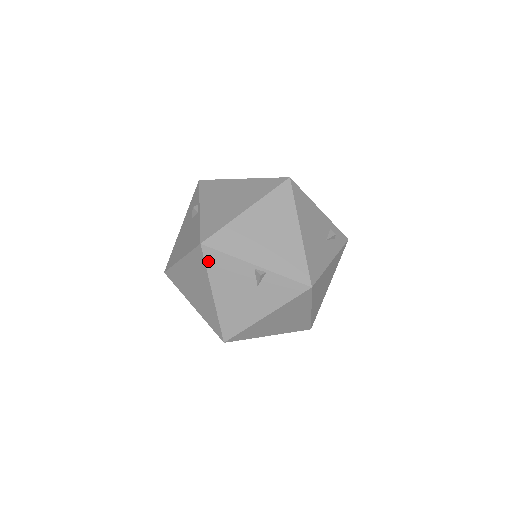
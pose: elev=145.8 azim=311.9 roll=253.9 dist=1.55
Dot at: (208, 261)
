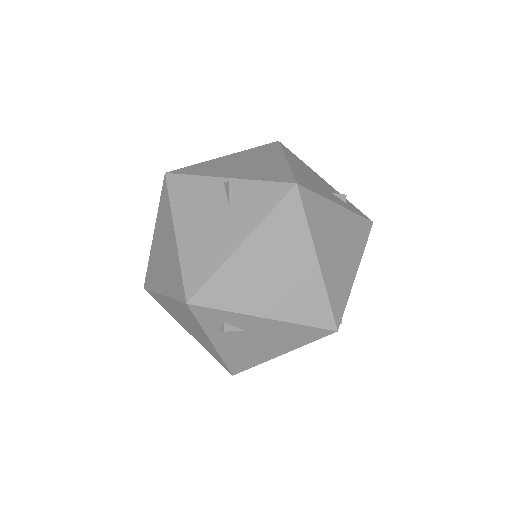
Dot at: (172, 190)
